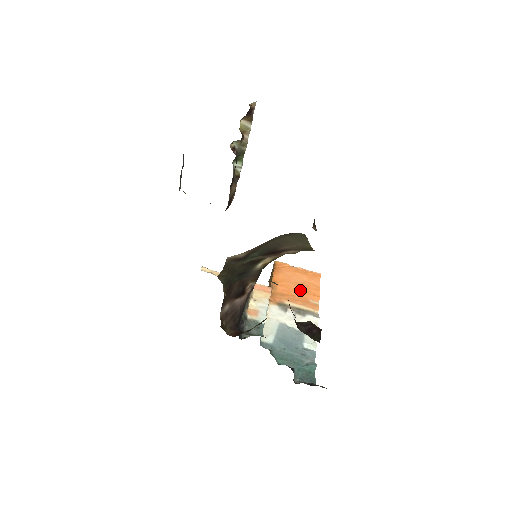
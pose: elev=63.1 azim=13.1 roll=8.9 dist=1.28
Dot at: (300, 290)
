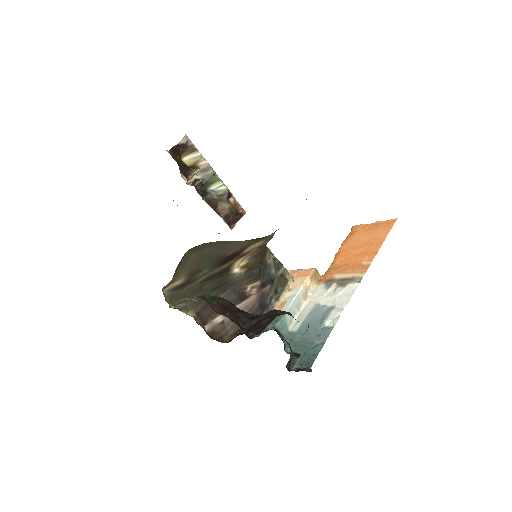
Dot at: (359, 253)
